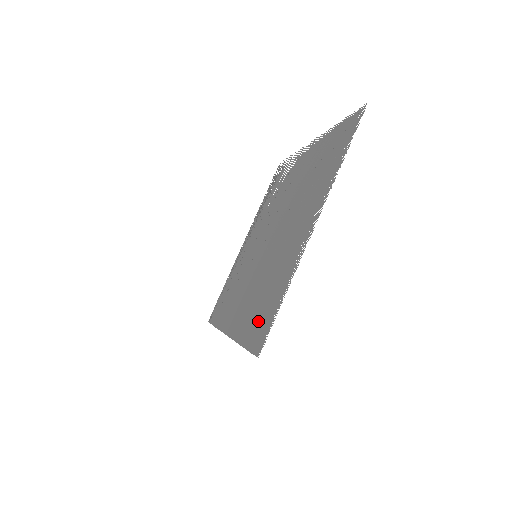
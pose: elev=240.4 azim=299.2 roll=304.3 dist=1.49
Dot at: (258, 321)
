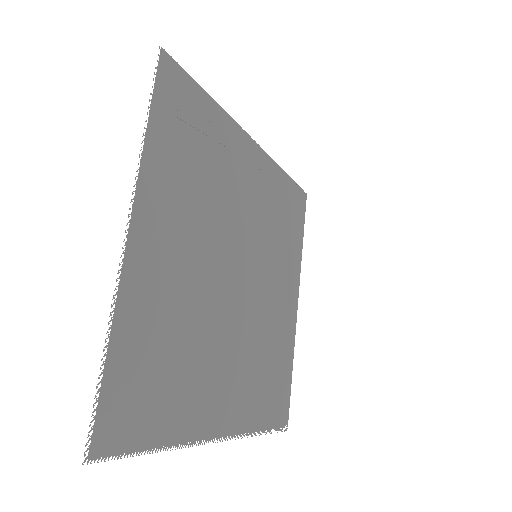
Dot at: (278, 387)
